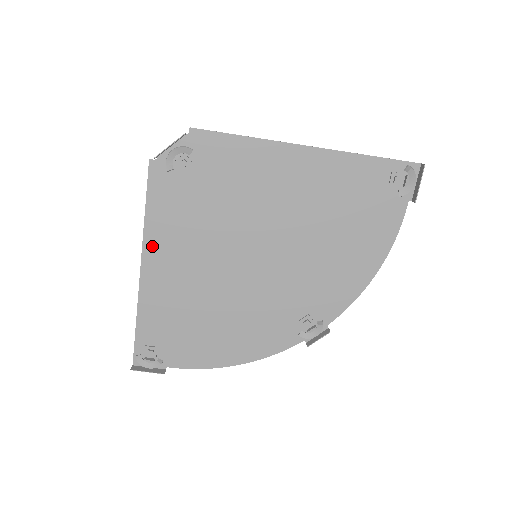
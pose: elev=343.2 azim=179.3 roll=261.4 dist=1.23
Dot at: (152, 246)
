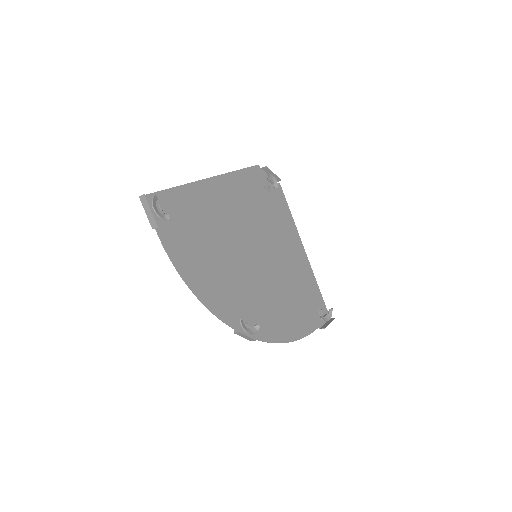
Dot at: (224, 182)
